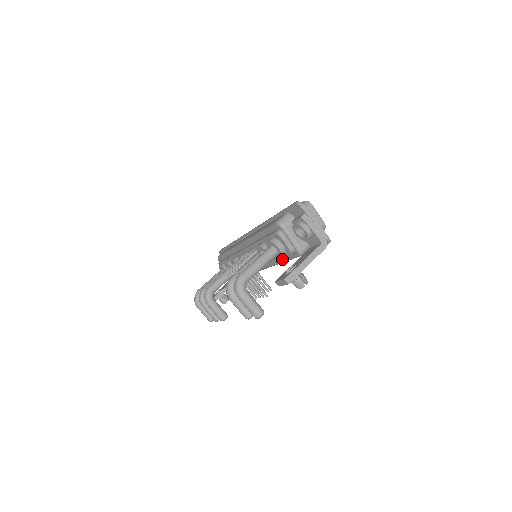
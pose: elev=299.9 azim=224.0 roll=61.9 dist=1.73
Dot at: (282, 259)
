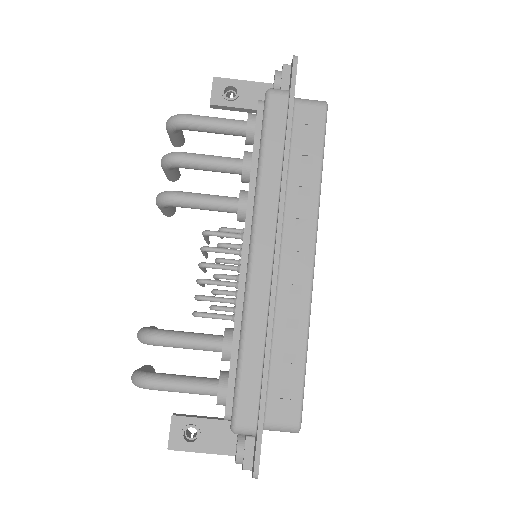
Dot at: occluded
